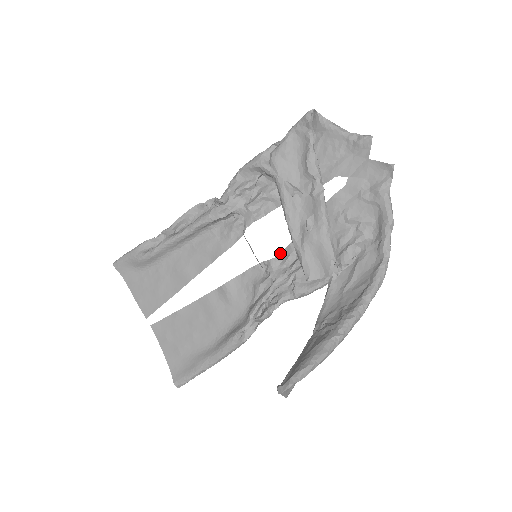
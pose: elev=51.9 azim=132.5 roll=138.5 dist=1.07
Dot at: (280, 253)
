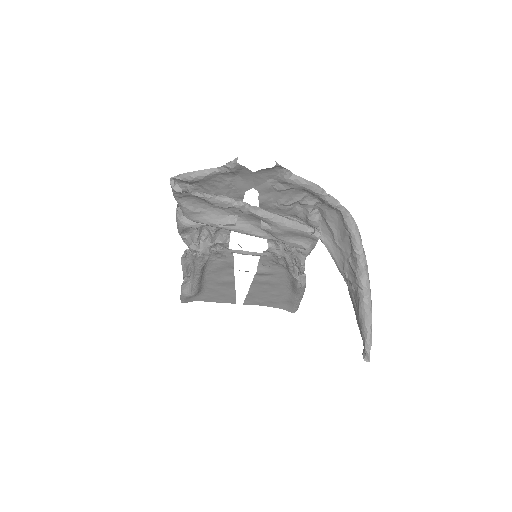
Dot at: (267, 242)
